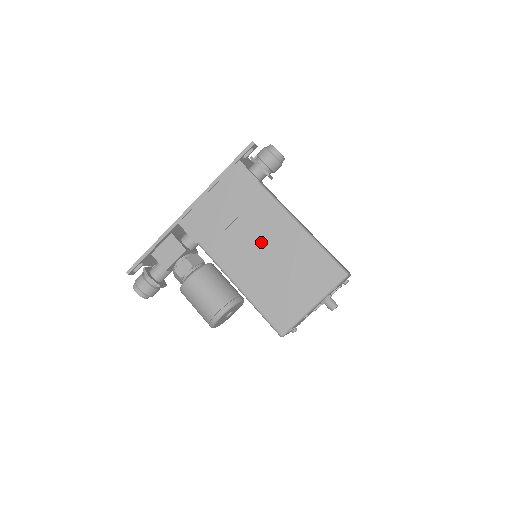
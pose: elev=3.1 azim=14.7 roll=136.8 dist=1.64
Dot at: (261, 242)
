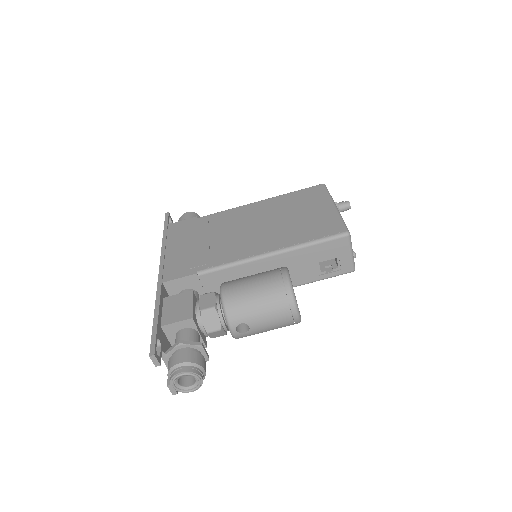
Dot at: (246, 226)
